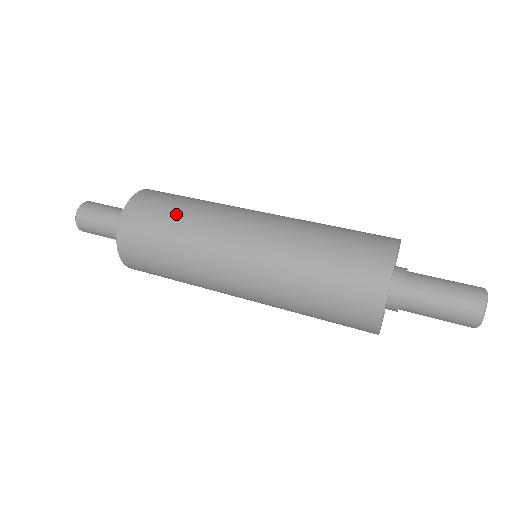
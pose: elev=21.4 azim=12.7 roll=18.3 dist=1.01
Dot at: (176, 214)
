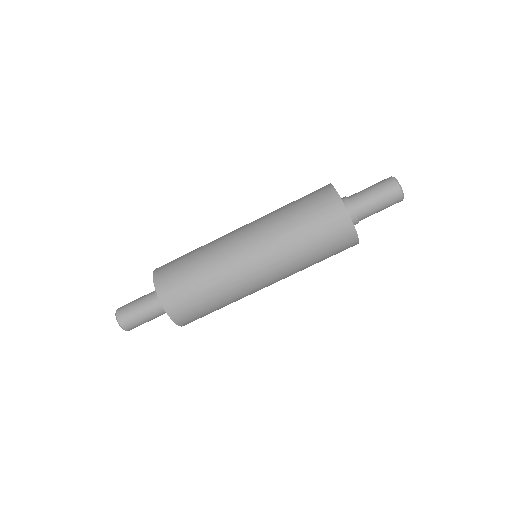
Dot at: (192, 263)
